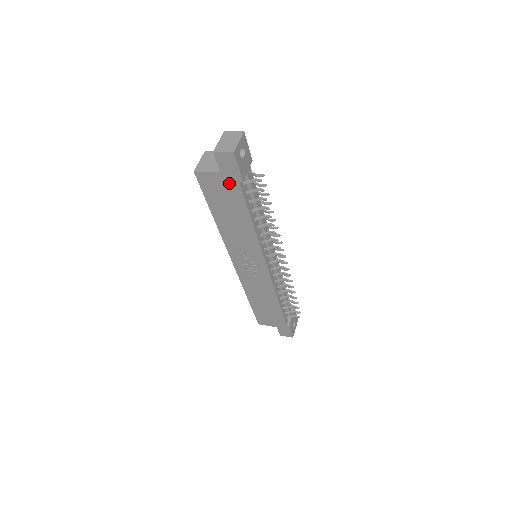
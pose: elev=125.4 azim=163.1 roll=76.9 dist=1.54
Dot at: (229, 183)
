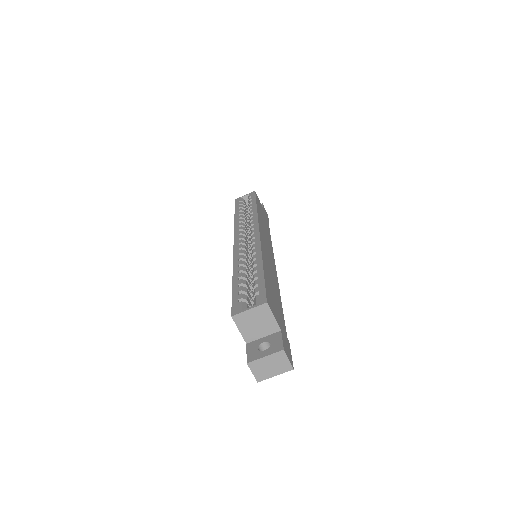
Dot at: occluded
